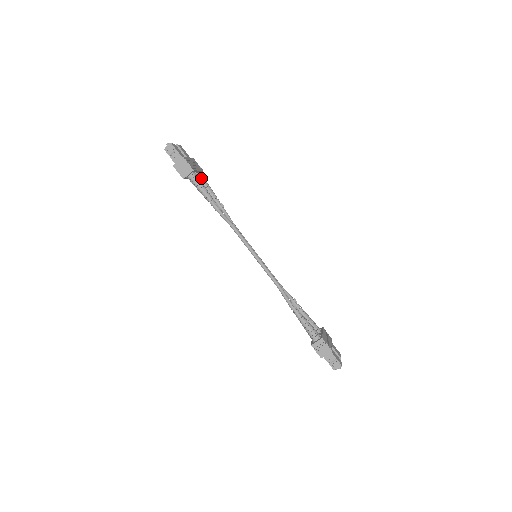
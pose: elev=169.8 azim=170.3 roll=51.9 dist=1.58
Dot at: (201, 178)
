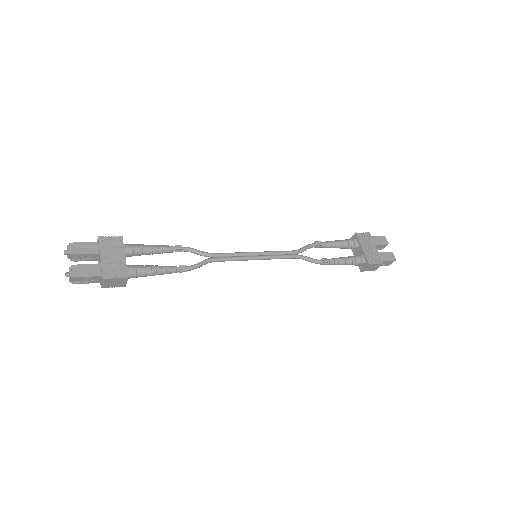
Dot at: (133, 252)
